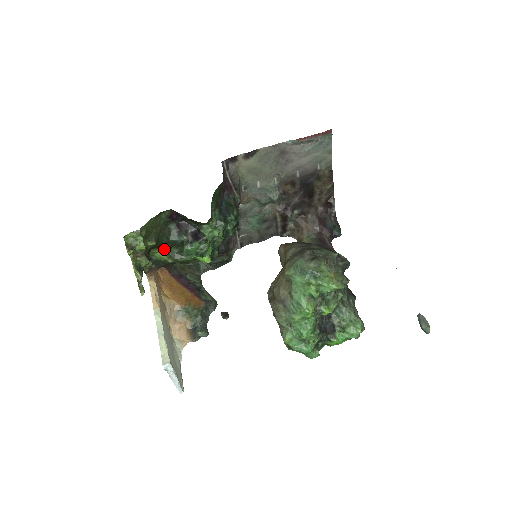
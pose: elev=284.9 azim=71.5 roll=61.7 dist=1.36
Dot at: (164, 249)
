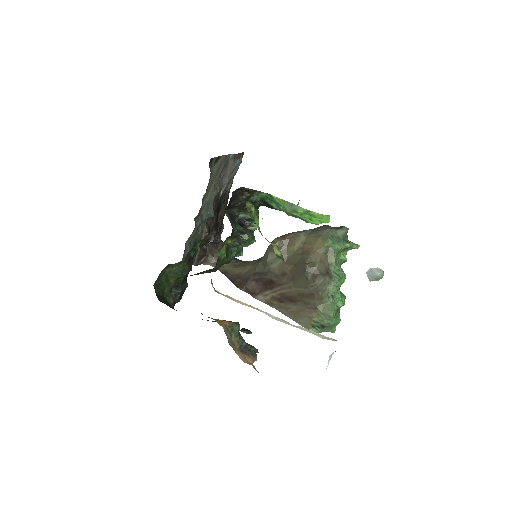
Dot at: (231, 239)
